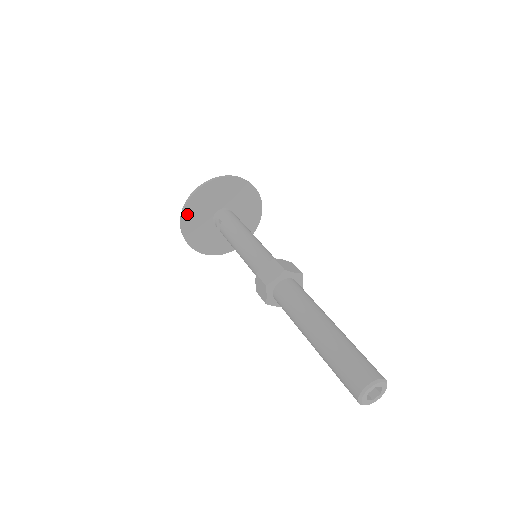
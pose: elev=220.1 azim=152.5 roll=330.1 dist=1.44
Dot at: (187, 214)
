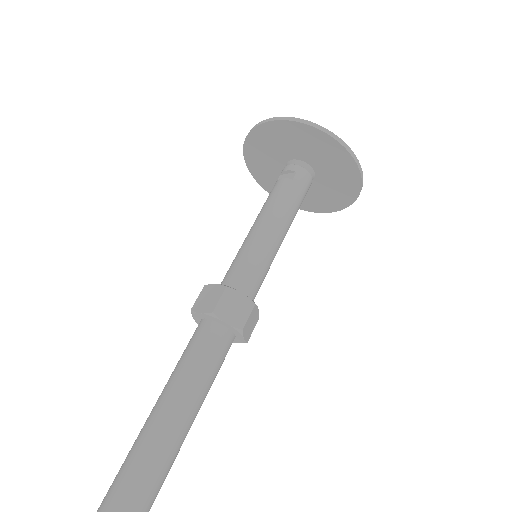
Dot at: (289, 126)
